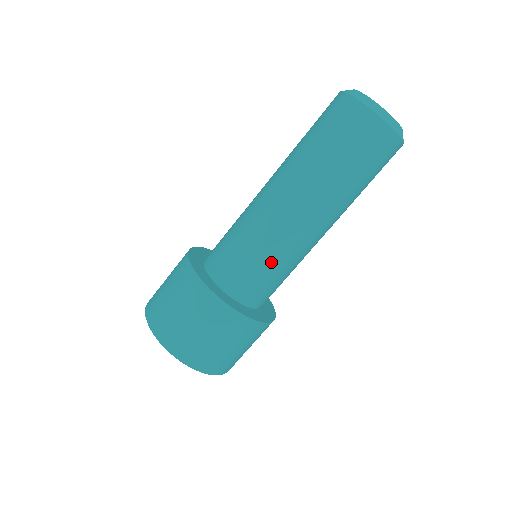
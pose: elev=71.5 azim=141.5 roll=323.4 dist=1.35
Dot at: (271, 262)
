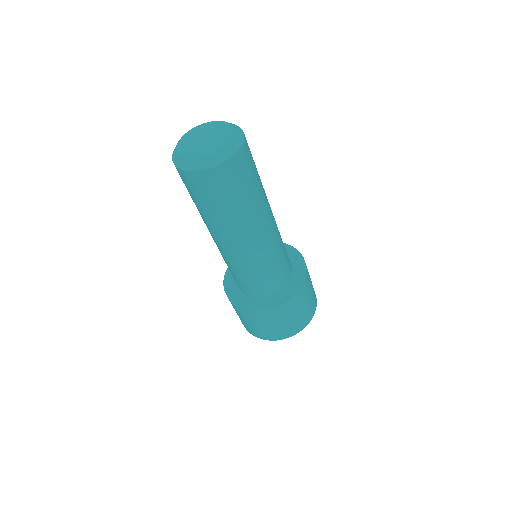
Dot at: (251, 273)
